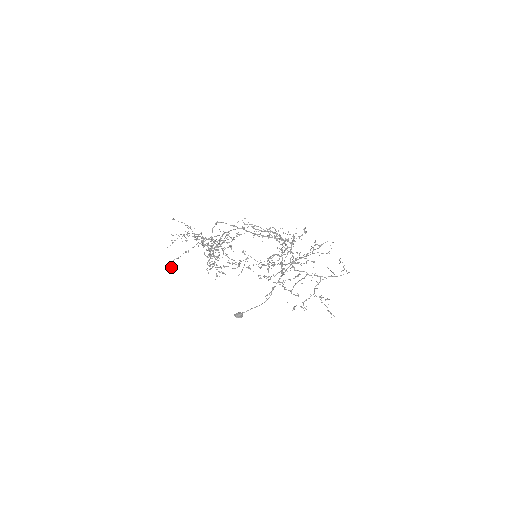
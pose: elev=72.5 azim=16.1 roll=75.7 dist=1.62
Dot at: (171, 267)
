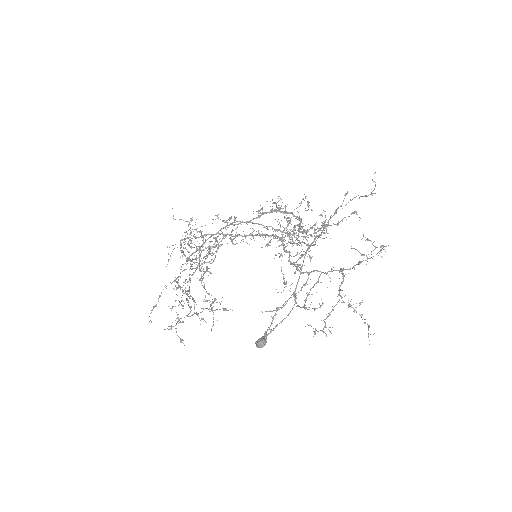
Dot at: (151, 322)
